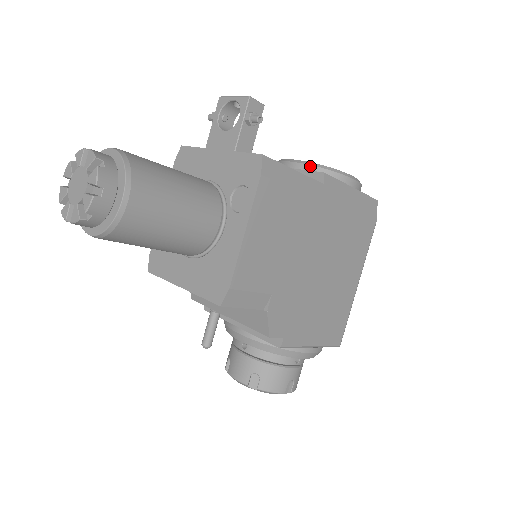
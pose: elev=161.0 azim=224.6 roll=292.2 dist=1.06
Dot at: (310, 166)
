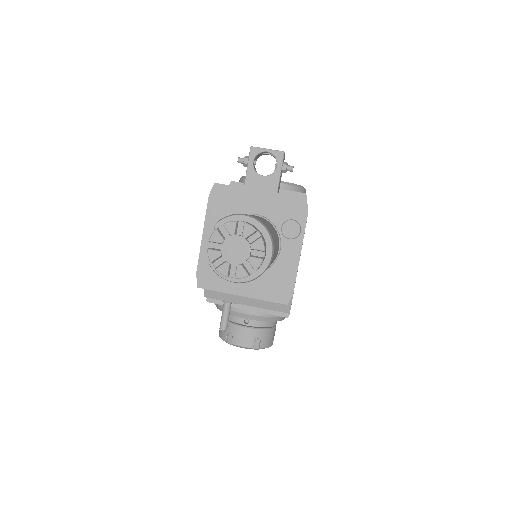
Dot at: (286, 185)
